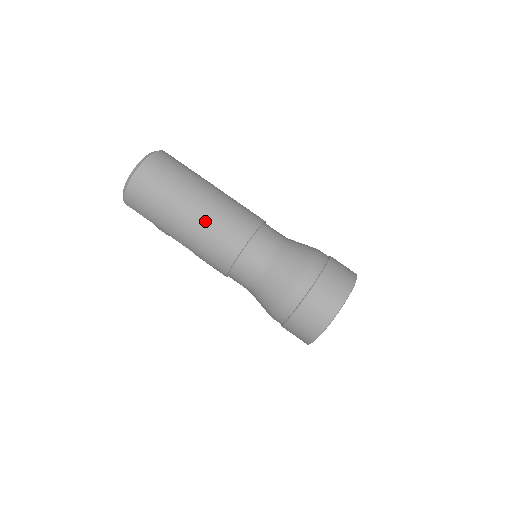
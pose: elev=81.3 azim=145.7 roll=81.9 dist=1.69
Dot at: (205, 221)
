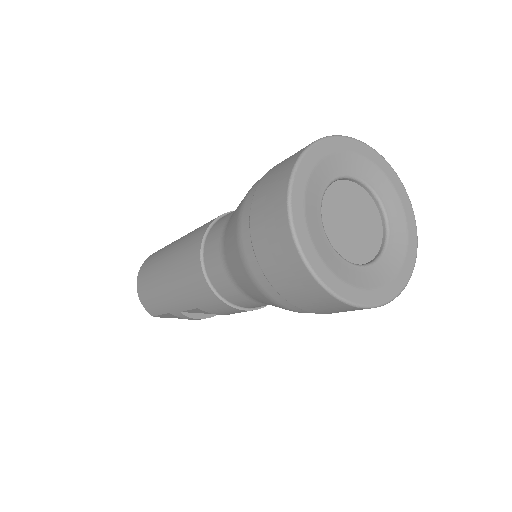
Dot at: (174, 256)
